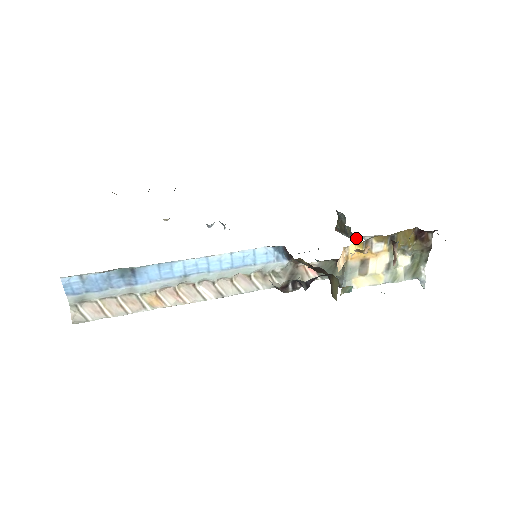
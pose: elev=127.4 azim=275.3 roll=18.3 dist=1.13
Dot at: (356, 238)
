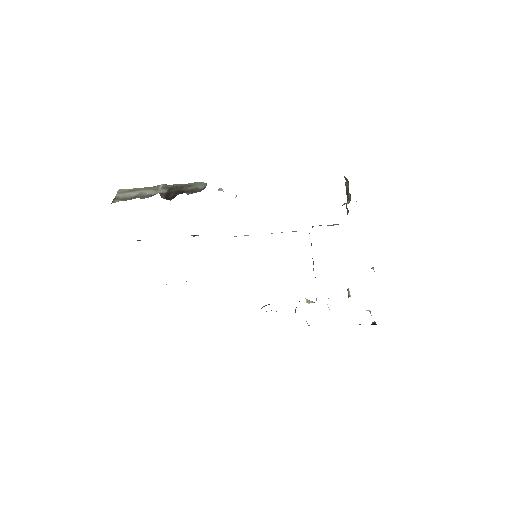
Dot at: occluded
